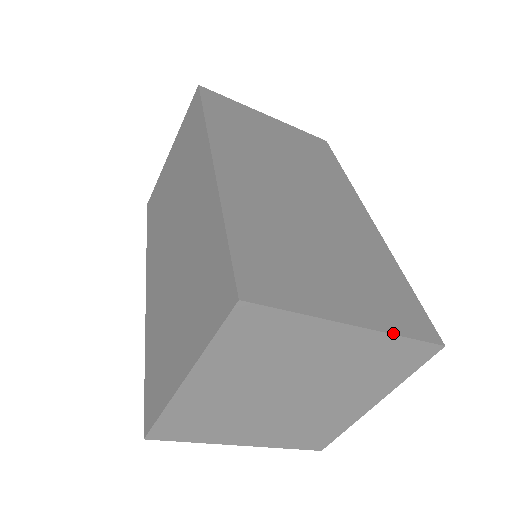
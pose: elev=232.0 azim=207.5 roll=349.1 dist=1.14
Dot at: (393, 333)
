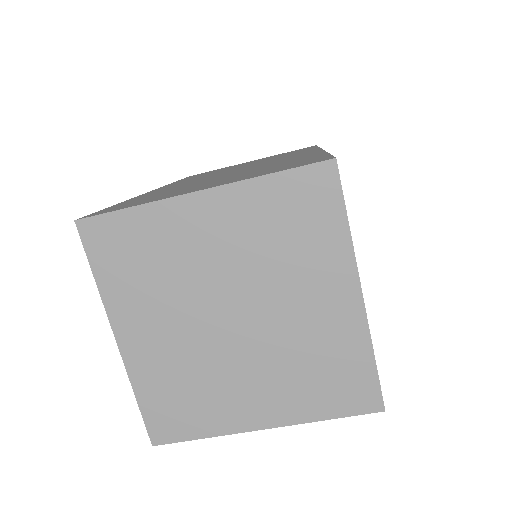
Dot at: occluded
